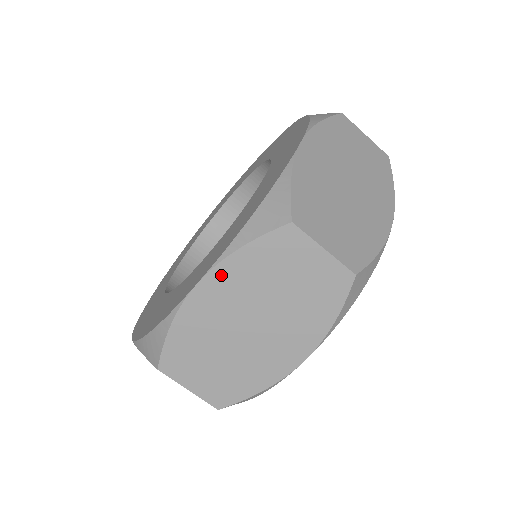
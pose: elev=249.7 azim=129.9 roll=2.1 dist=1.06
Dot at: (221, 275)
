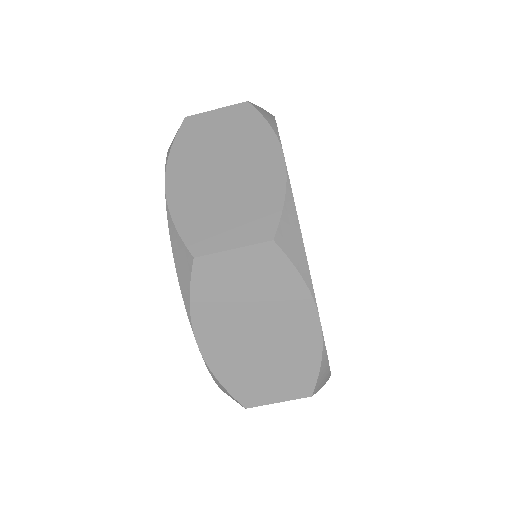
Dot at: (202, 327)
